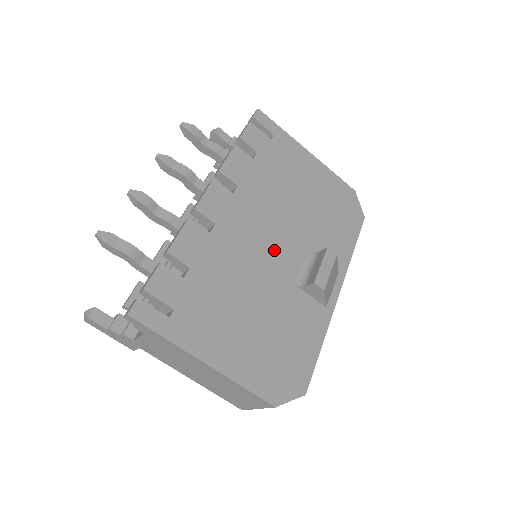
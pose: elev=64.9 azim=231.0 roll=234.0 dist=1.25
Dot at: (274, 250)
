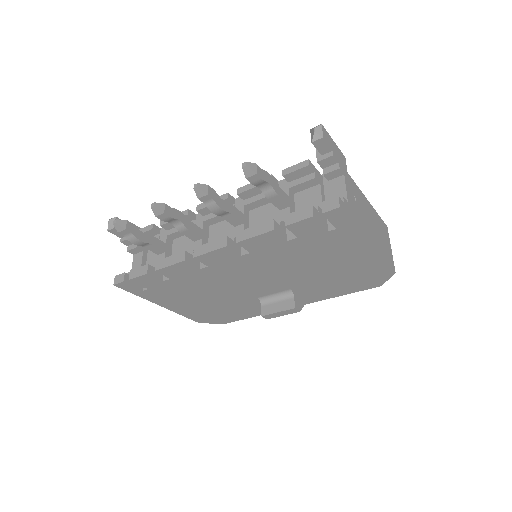
Dot at: (255, 284)
